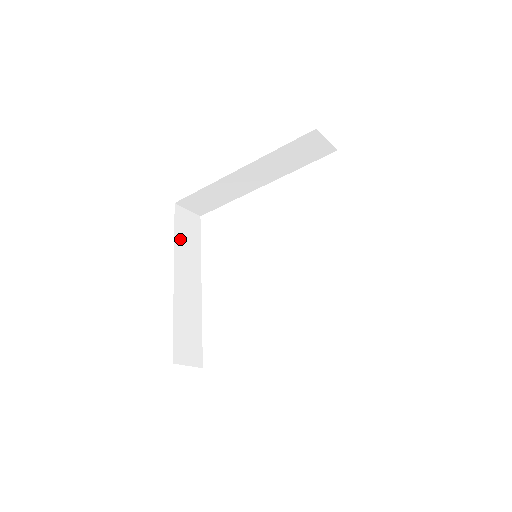
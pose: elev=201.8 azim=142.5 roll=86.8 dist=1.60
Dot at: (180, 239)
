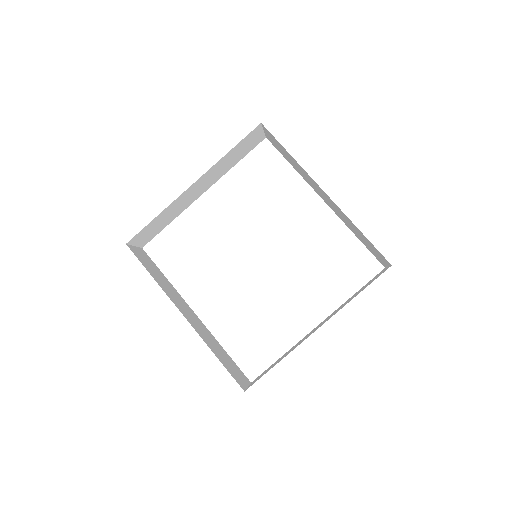
Dot at: (230, 154)
